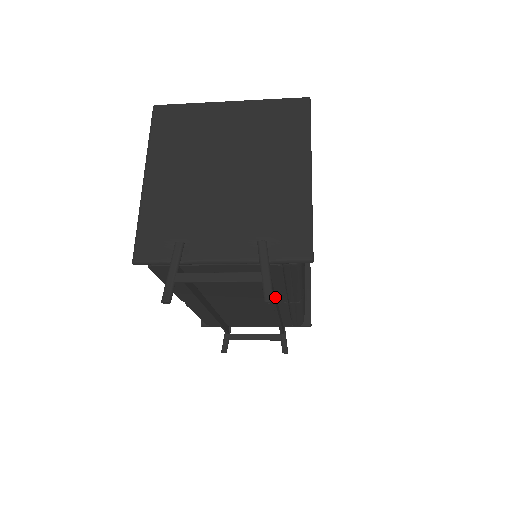
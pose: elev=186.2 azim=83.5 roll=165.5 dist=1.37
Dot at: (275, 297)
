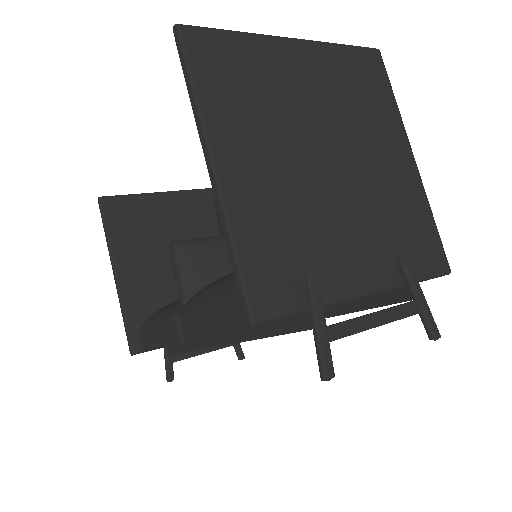
Dot at: occluded
